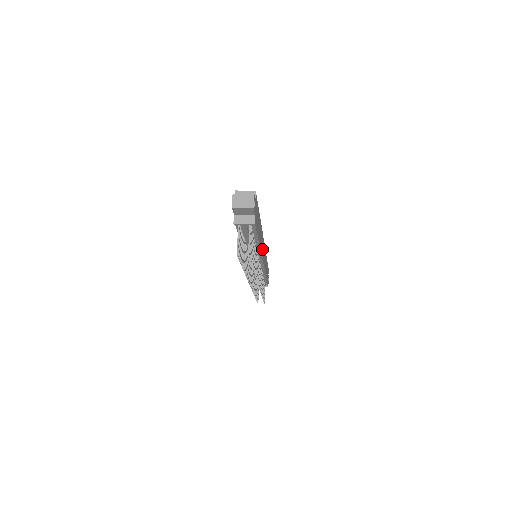
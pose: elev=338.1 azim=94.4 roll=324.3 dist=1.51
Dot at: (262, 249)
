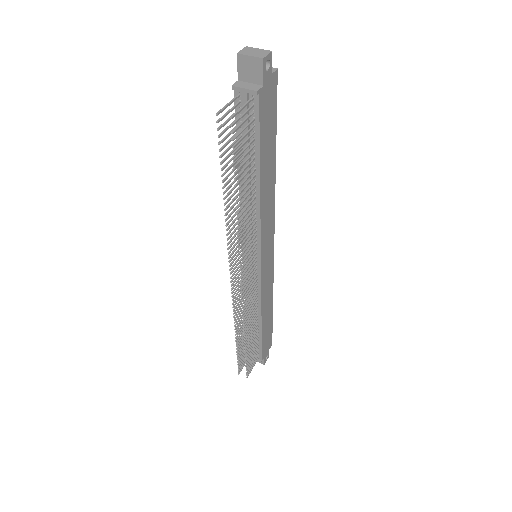
Dot at: (266, 236)
